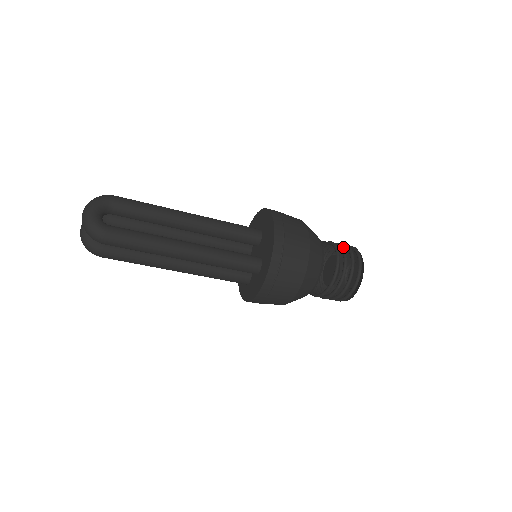
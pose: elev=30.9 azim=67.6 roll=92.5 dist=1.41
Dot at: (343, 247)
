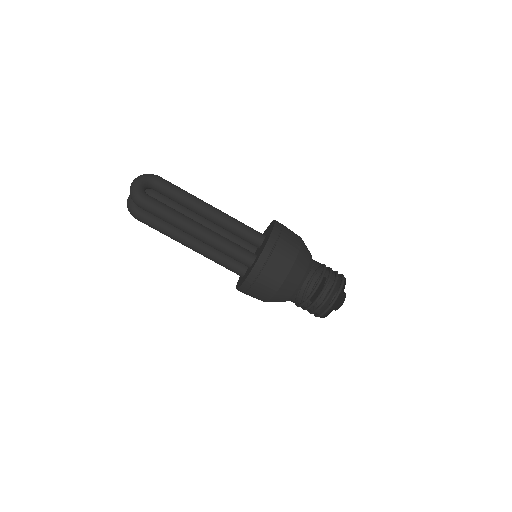
Dot at: (331, 270)
